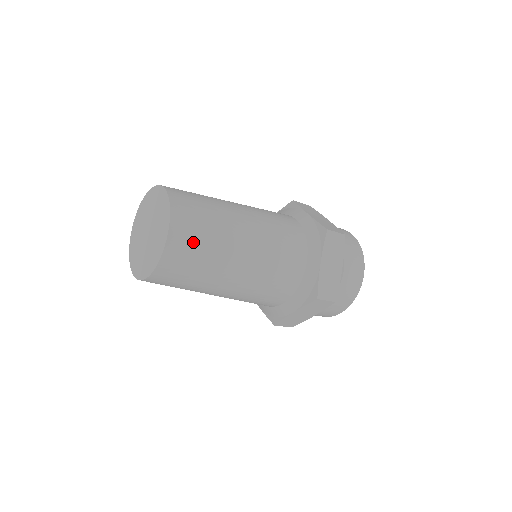
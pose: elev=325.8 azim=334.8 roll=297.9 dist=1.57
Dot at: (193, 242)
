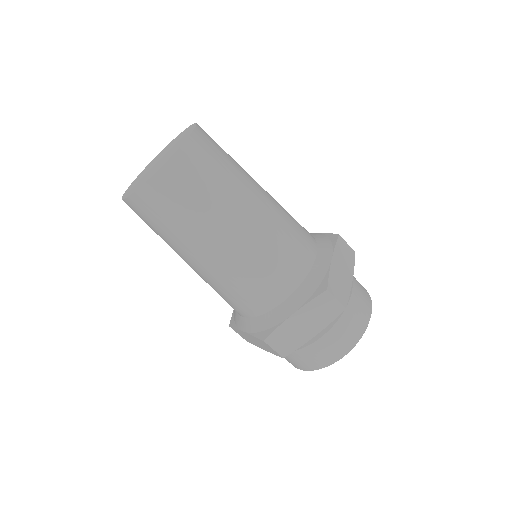
Dot at: (173, 201)
